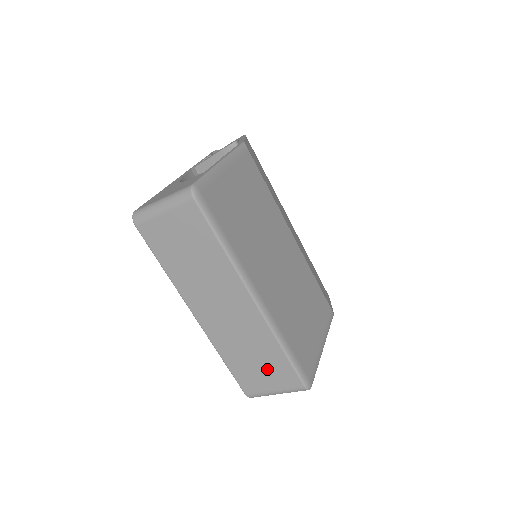
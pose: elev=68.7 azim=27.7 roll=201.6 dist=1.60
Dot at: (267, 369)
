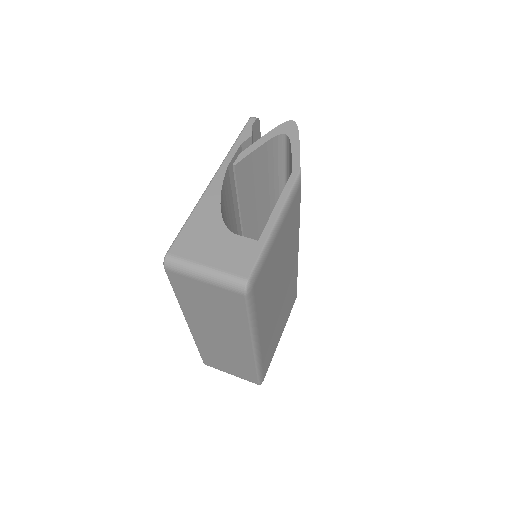
Dot at: (234, 368)
